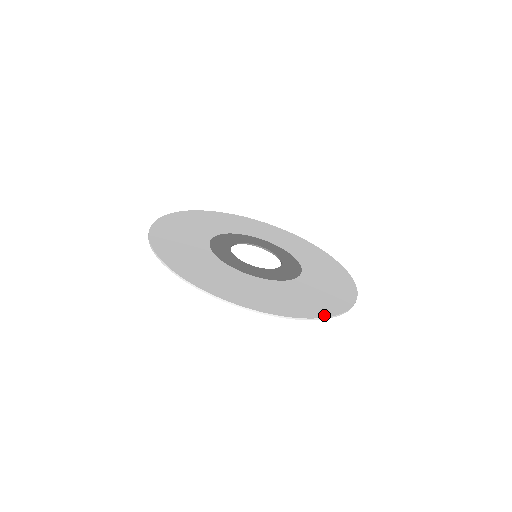
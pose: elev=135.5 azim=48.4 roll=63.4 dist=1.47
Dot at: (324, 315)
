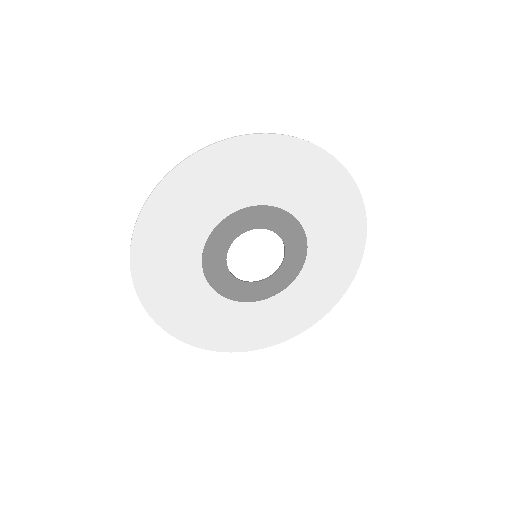
Dot at: (362, 214)
